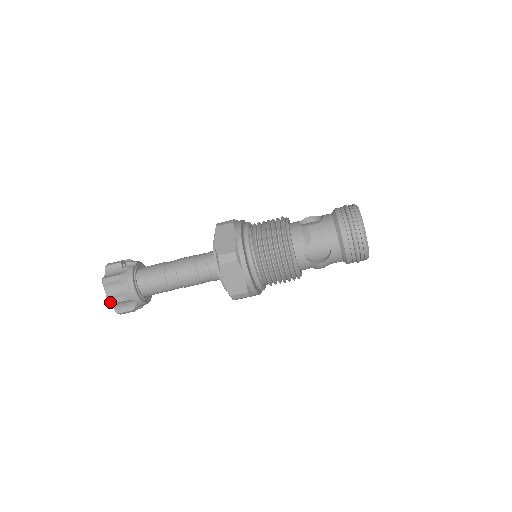
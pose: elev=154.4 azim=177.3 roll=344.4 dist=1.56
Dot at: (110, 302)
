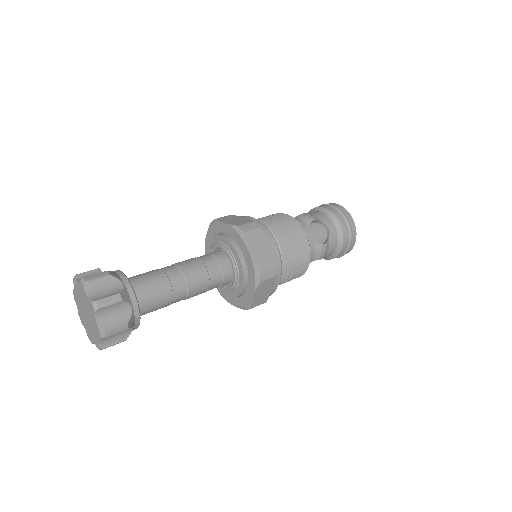
Dot at: (99, 304)
